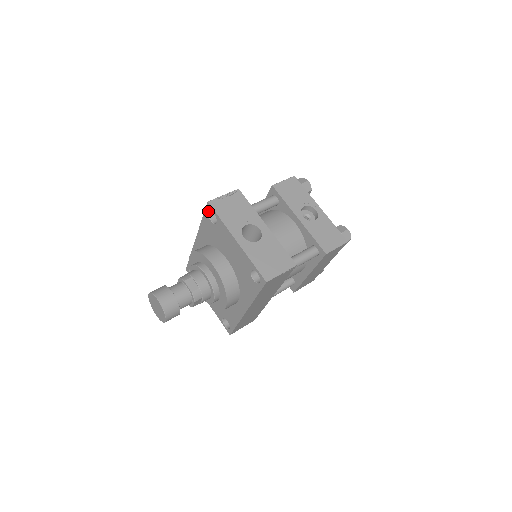
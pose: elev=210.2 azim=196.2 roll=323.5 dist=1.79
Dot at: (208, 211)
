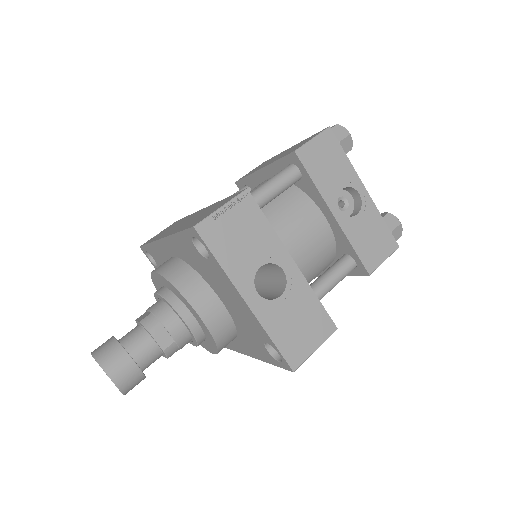
Dot at: (192, 236)
